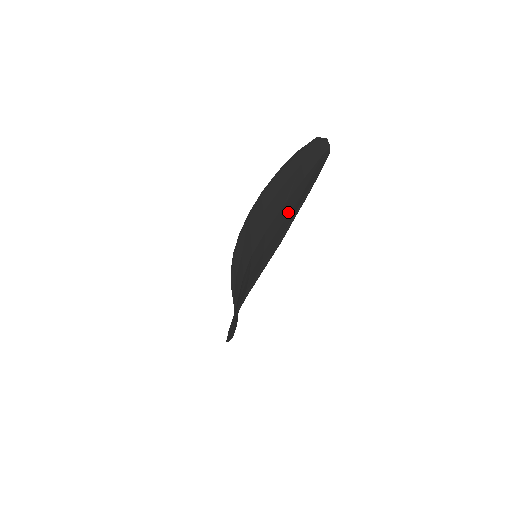
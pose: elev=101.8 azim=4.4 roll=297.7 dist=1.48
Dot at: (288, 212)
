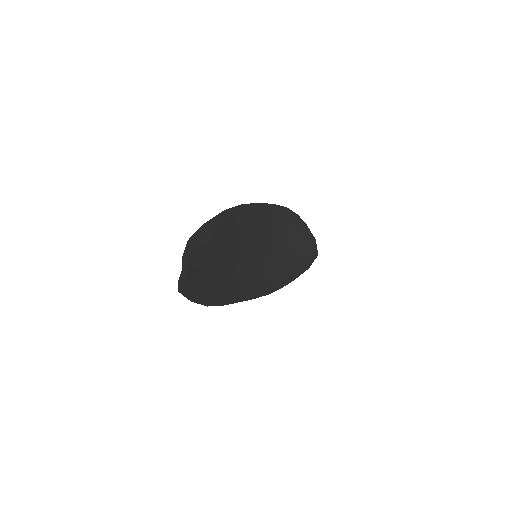
Dot at: occluded
